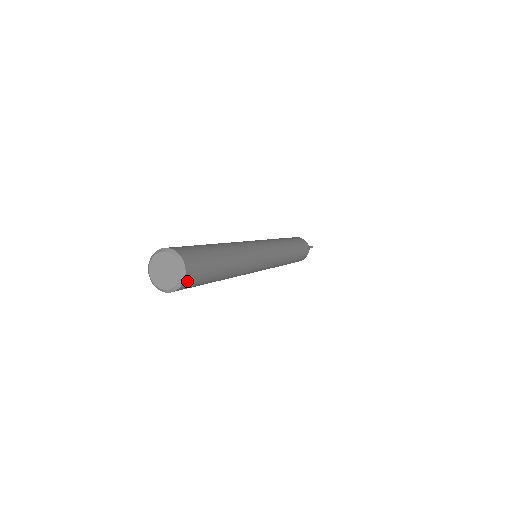
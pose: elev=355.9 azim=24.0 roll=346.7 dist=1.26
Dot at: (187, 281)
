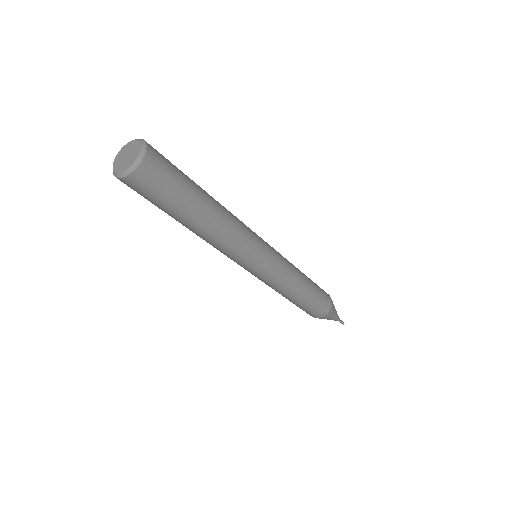
Dot at: (137, 177)
